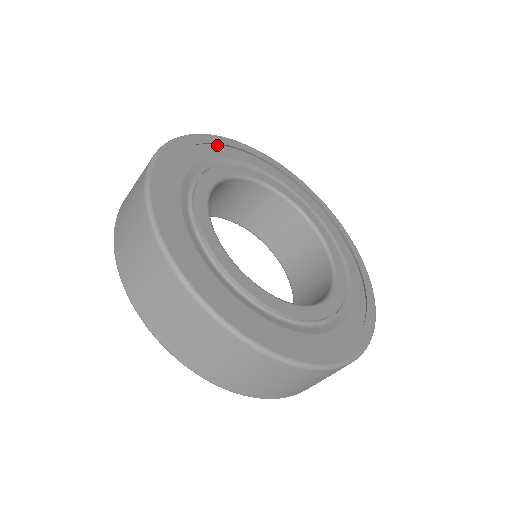
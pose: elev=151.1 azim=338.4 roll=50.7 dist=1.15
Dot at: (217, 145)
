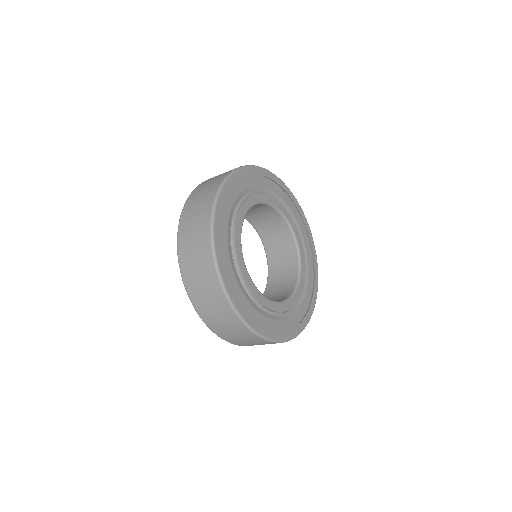
Dot at: (282, 189)
